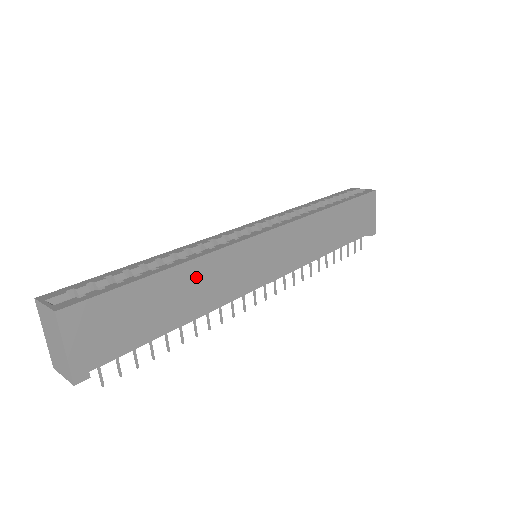
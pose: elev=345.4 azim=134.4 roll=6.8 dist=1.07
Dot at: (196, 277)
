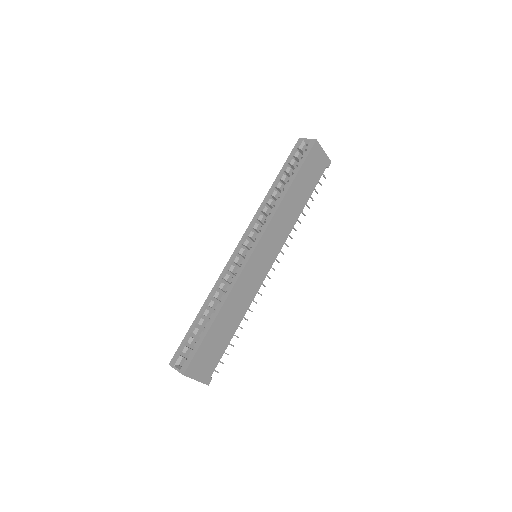
Dot at: (231, 306)
